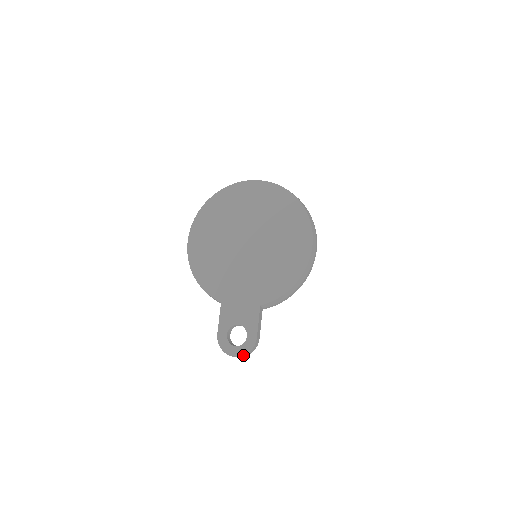
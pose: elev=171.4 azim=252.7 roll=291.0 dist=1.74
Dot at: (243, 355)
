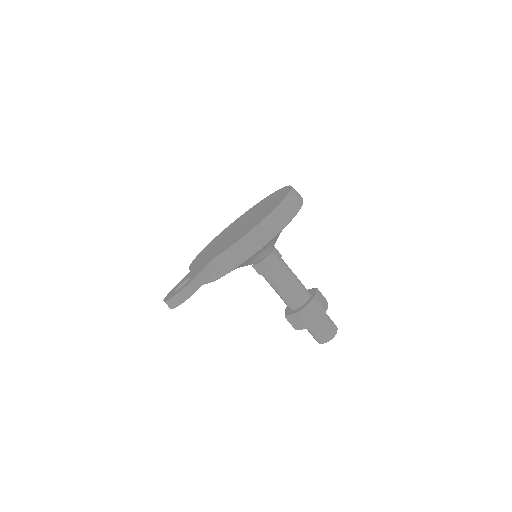
Dot at: (172, 296)
